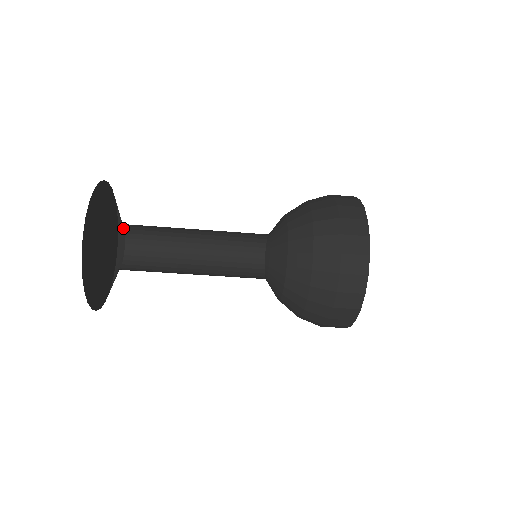
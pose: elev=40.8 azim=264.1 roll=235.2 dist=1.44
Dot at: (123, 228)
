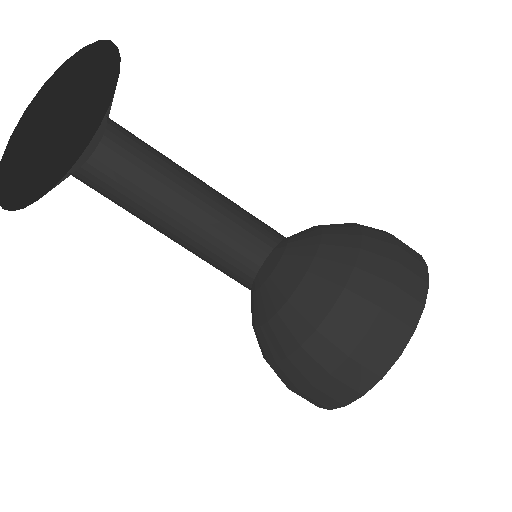
Dot at: (101, 135)
